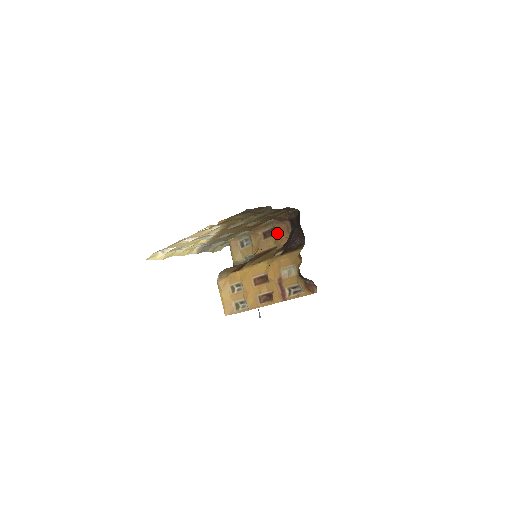
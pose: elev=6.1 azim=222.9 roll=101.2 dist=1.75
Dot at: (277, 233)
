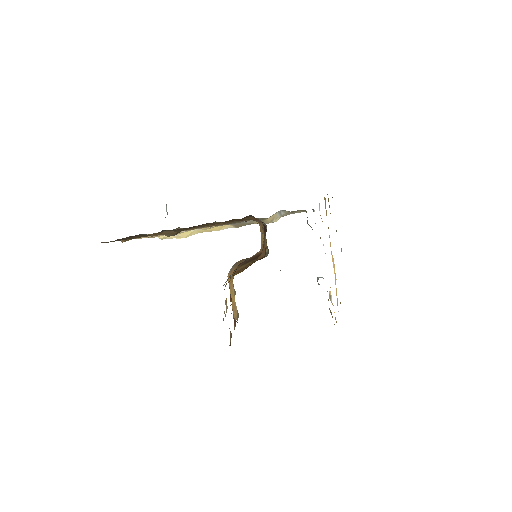
Dot at: occluded
